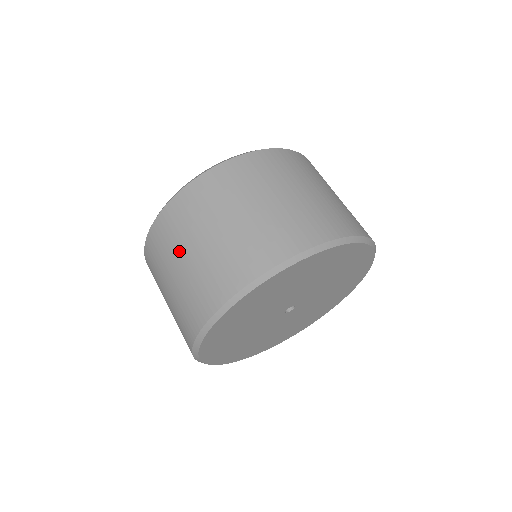
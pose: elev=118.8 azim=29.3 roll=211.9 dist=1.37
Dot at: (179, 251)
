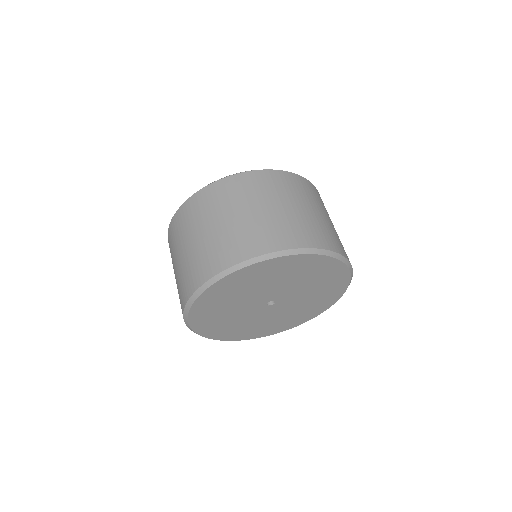
Dot at: (173, 261)
